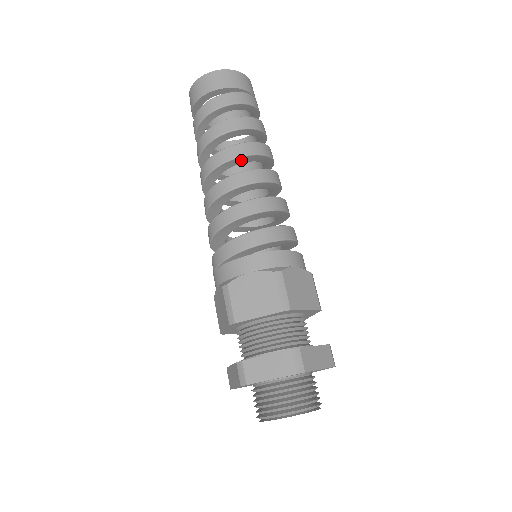
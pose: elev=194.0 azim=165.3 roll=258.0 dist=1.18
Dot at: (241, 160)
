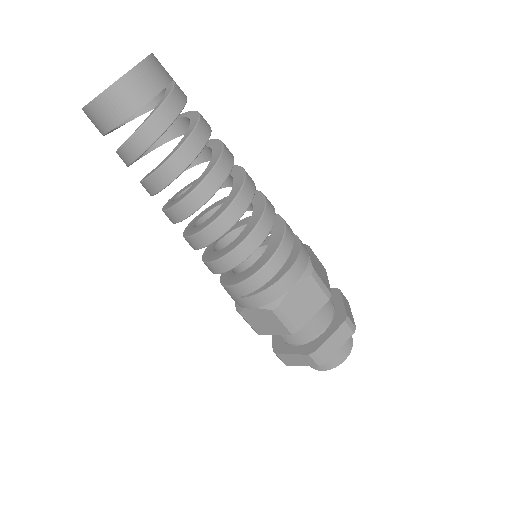
Dot at: occluded
